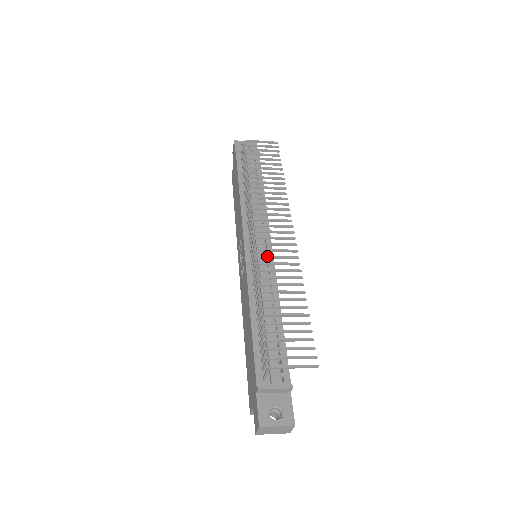
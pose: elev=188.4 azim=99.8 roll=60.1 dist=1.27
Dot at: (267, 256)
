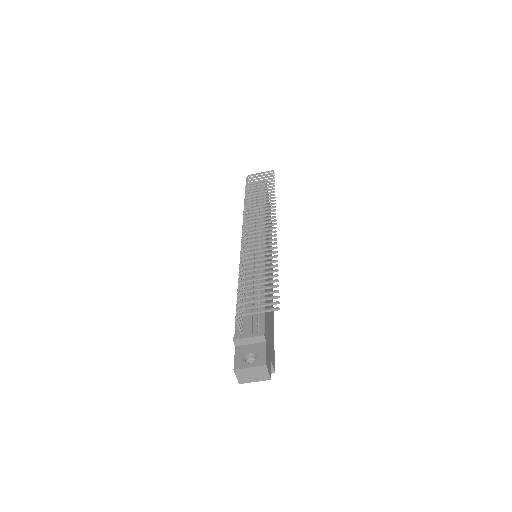
Dot at: (249, 243)
